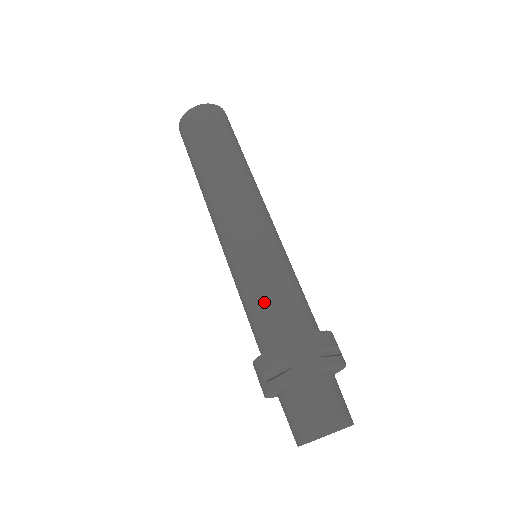
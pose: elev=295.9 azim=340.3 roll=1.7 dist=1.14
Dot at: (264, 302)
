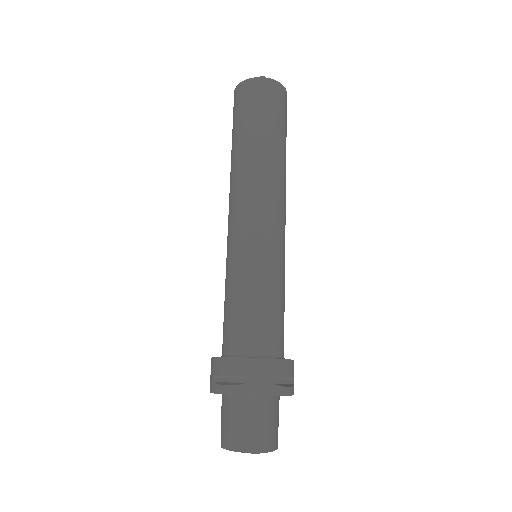
Dot at: (244, 309)
